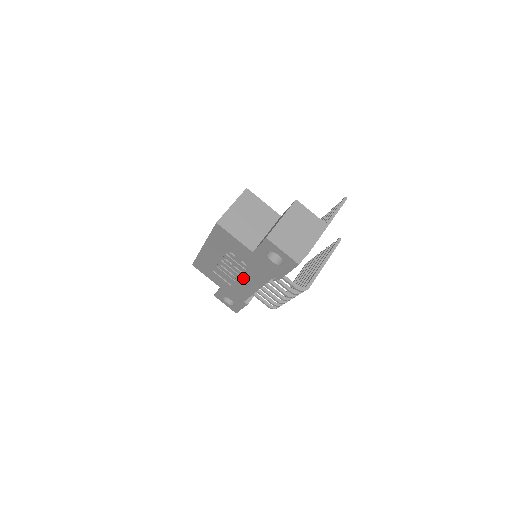
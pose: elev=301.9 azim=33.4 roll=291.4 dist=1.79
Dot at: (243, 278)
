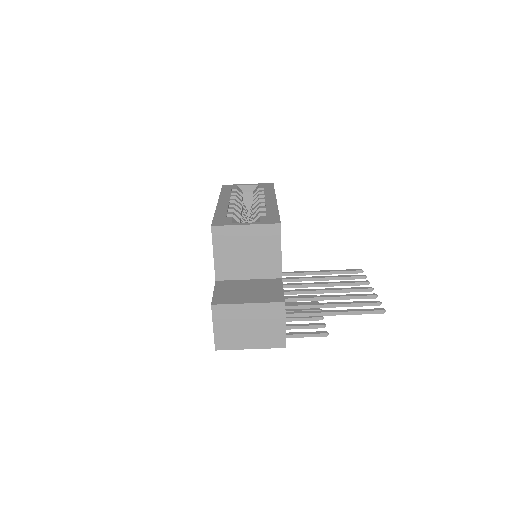
Dot at: occluded
